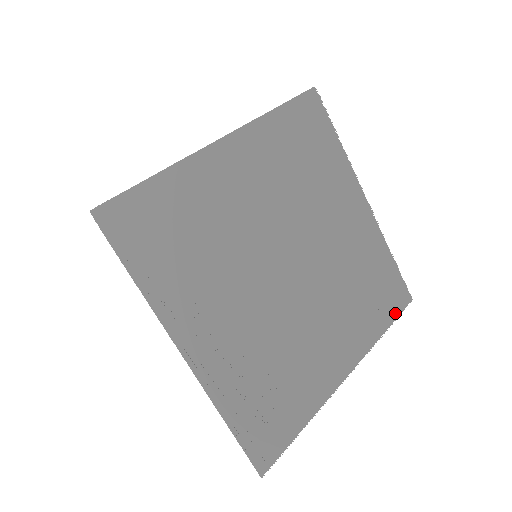
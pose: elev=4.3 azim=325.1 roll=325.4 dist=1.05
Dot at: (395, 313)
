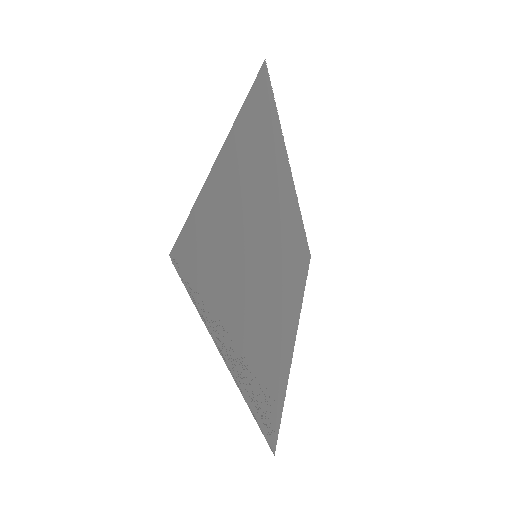
Dot at: occluded
